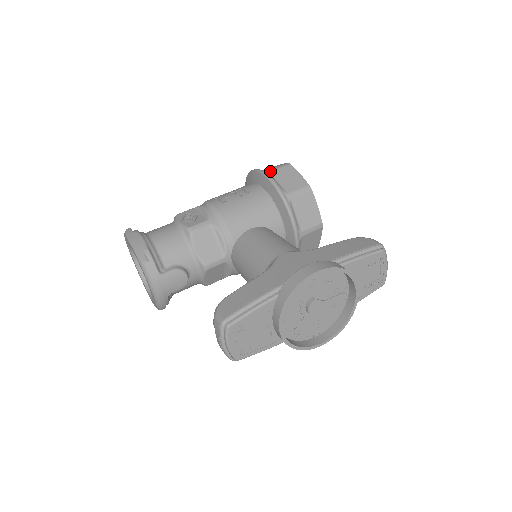
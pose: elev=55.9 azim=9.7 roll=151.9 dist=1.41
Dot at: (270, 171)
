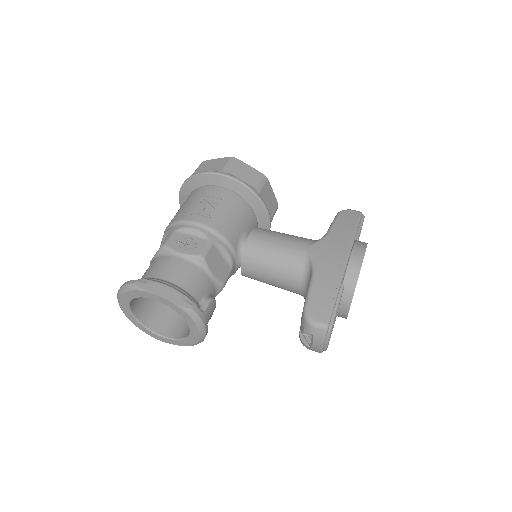
Dot at: (227, 171)
